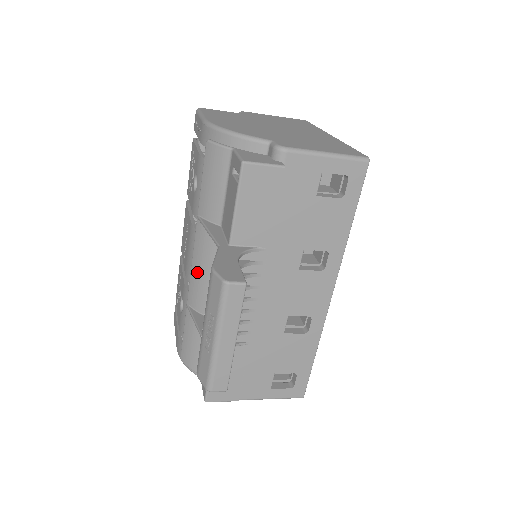
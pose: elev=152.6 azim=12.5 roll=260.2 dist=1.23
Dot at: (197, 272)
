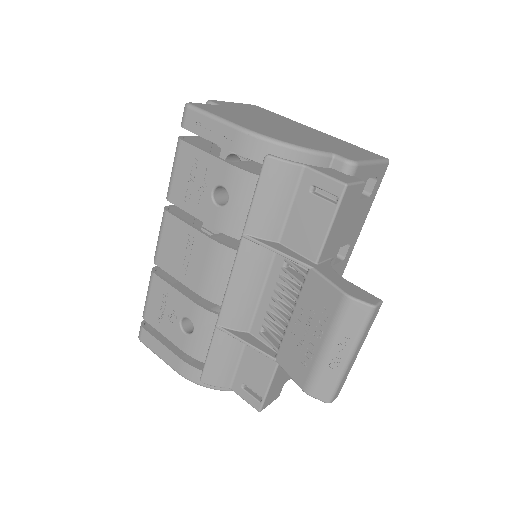
Dot at: (239, 292)
